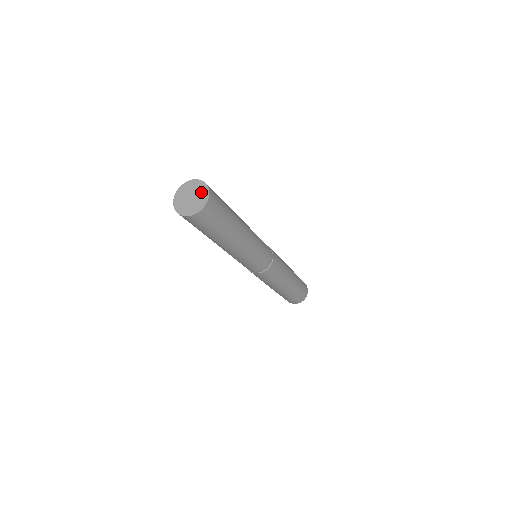
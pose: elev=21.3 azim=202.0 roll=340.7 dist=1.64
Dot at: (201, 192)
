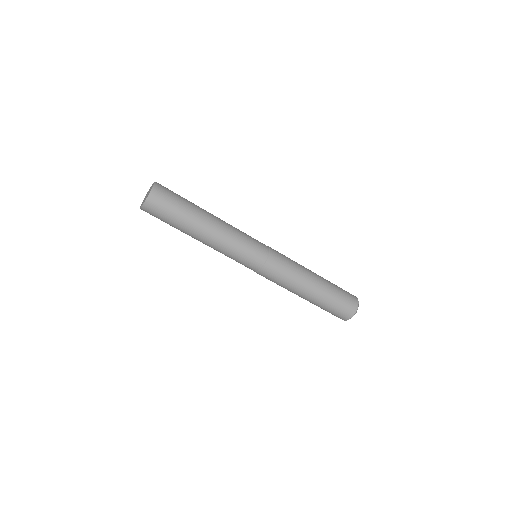
Dot at: occluded
